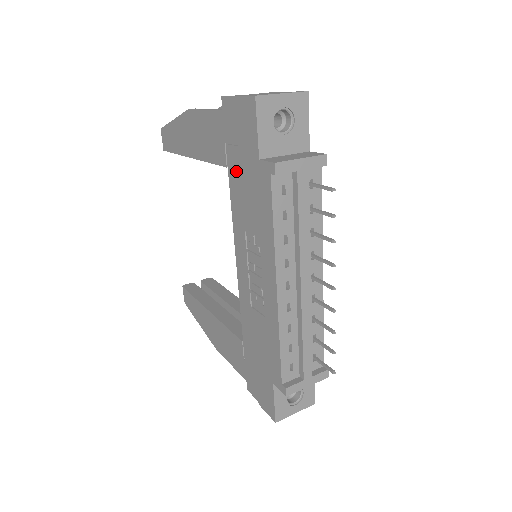
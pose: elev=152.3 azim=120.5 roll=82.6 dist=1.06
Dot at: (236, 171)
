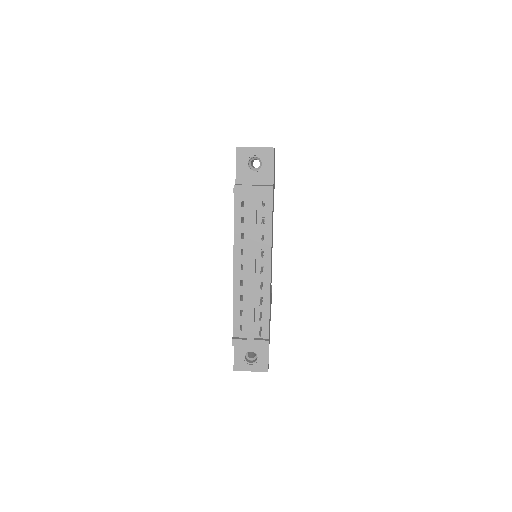
Dot at: occluded
